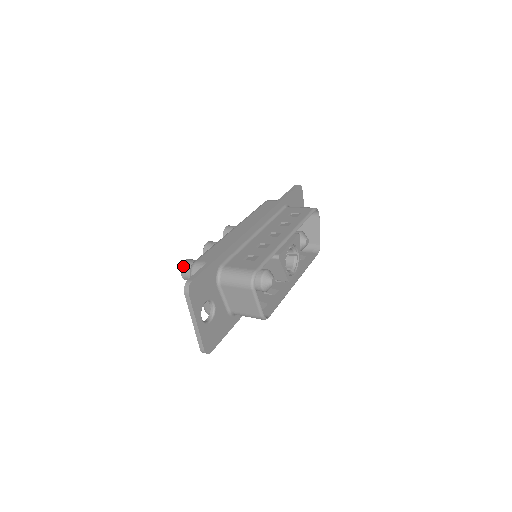
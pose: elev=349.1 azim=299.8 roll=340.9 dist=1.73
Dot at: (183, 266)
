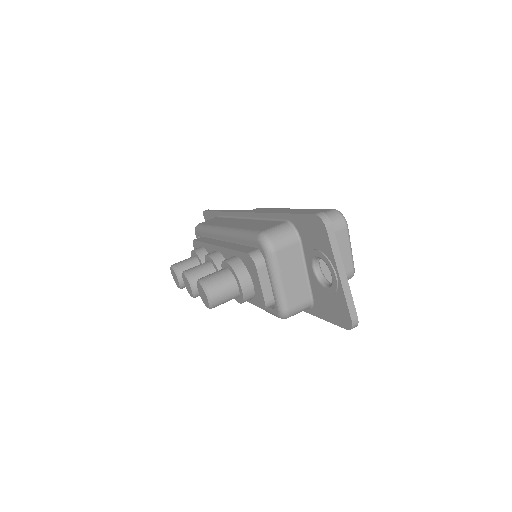
Dot at: (207, 283)
